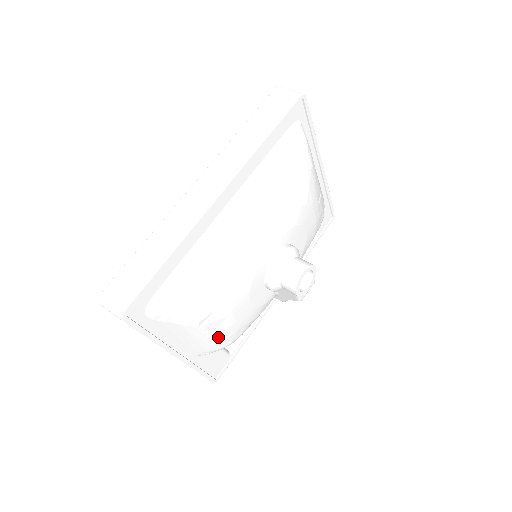
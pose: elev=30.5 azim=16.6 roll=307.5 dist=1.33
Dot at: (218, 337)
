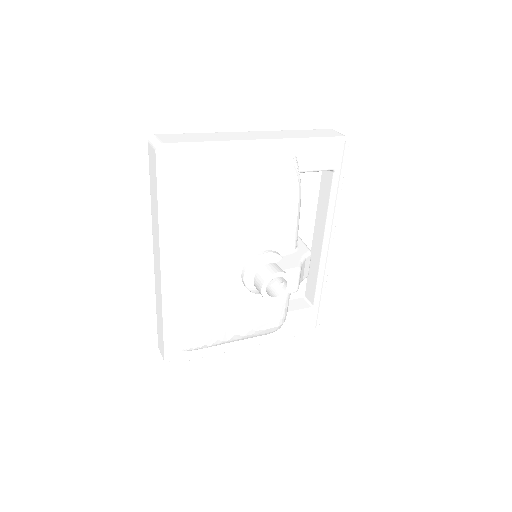
Dot at: (257, 333)
